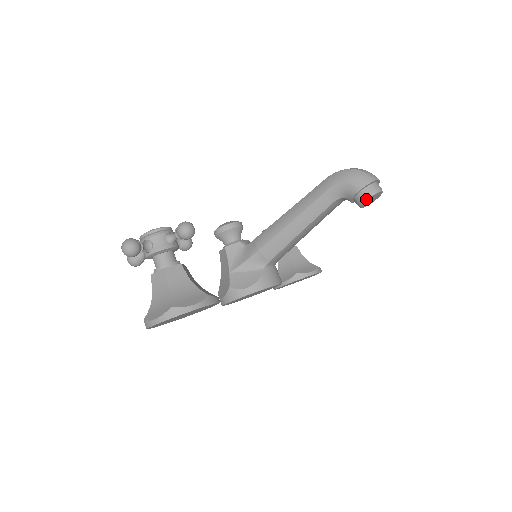
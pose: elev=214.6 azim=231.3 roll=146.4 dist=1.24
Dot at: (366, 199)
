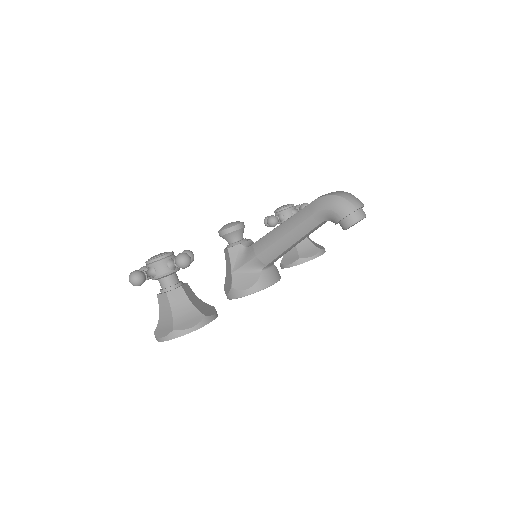
Dot at: (348, 226)
